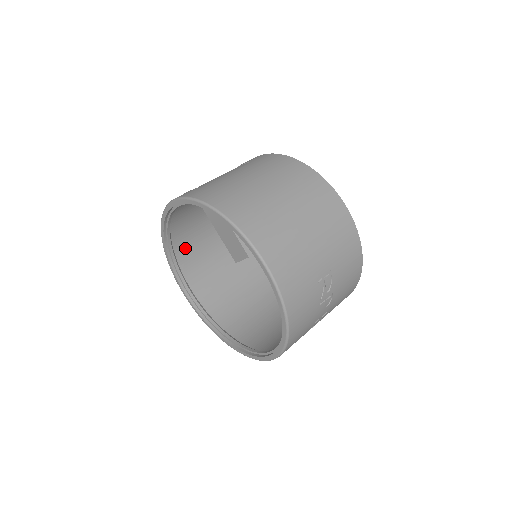
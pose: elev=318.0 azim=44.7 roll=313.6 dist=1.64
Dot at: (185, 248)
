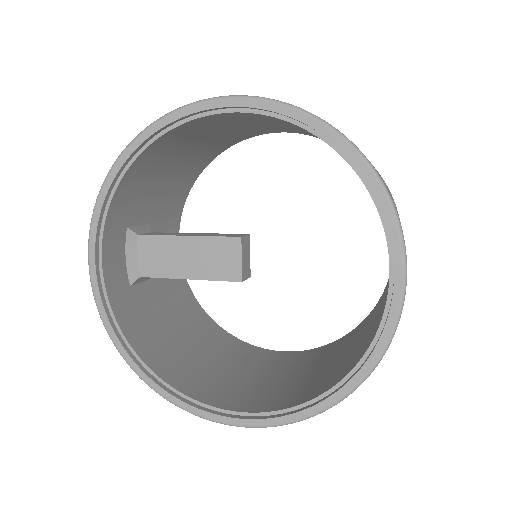
Dot at: (176, 371)
